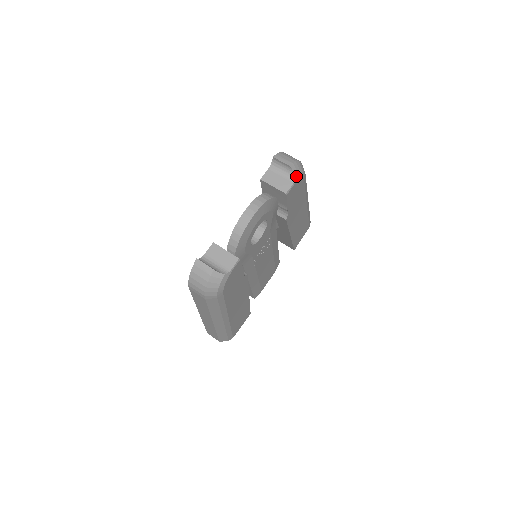
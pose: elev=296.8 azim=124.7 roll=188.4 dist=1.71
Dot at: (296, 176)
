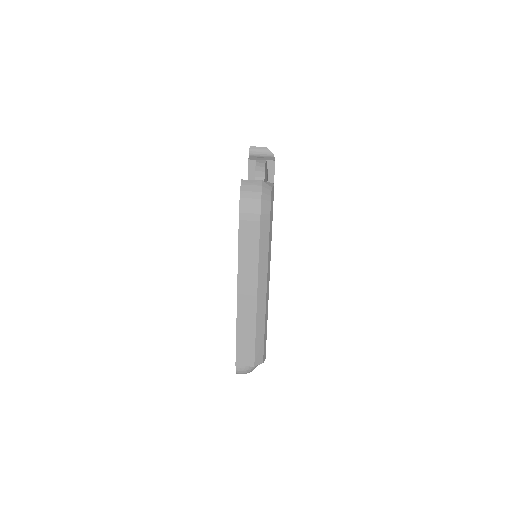
Dot at: (273, 155)
